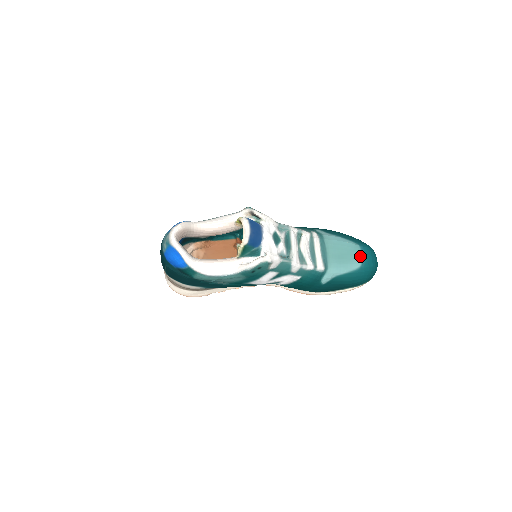
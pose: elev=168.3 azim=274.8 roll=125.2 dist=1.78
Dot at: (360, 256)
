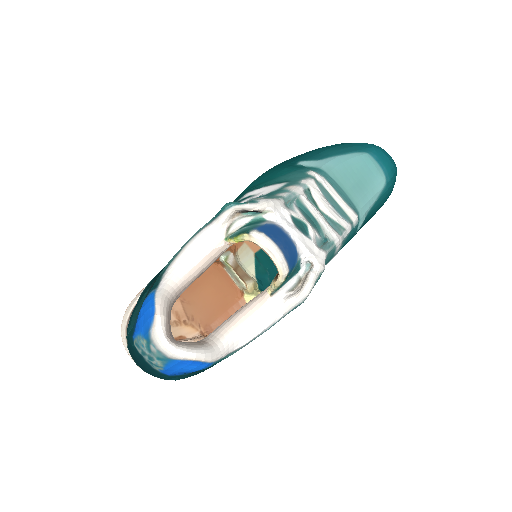
Dot at: (378, 168)
